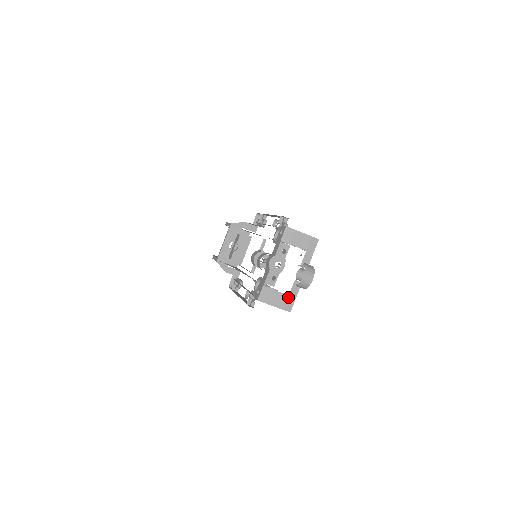
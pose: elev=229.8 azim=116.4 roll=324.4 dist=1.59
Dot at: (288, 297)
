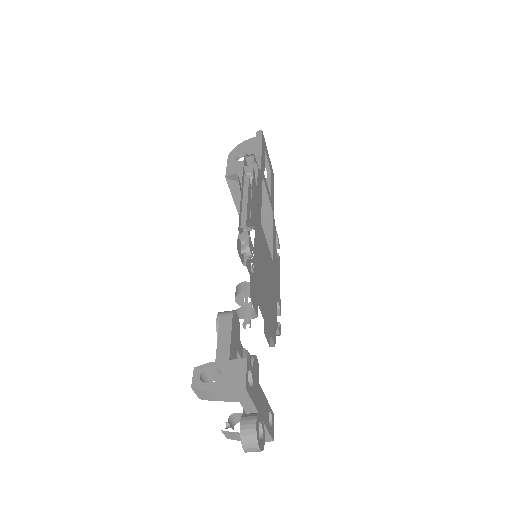
Dot at: occluded
